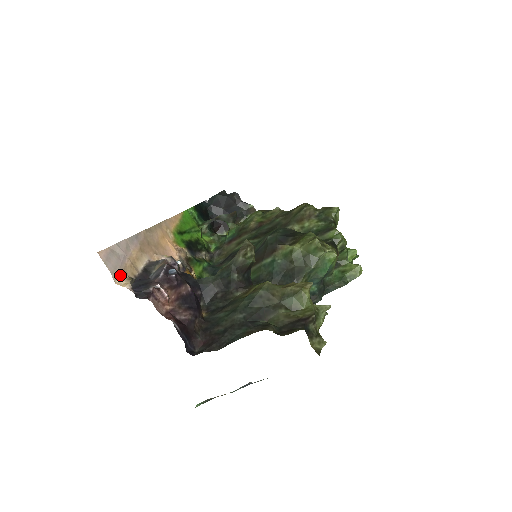
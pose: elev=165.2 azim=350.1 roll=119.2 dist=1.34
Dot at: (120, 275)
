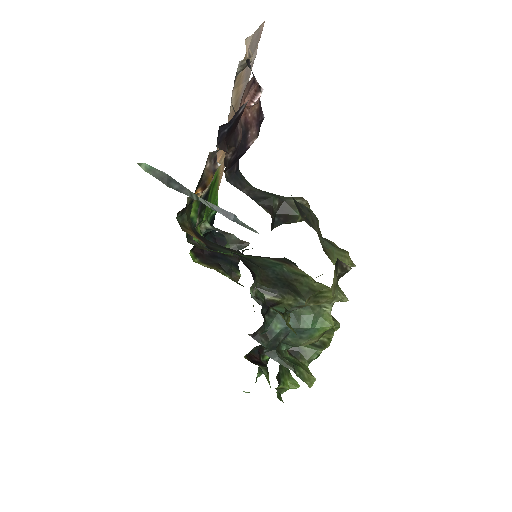
Dot at: (248, 49)
